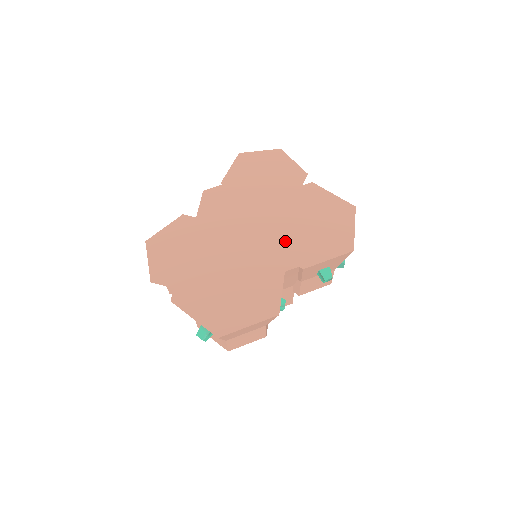
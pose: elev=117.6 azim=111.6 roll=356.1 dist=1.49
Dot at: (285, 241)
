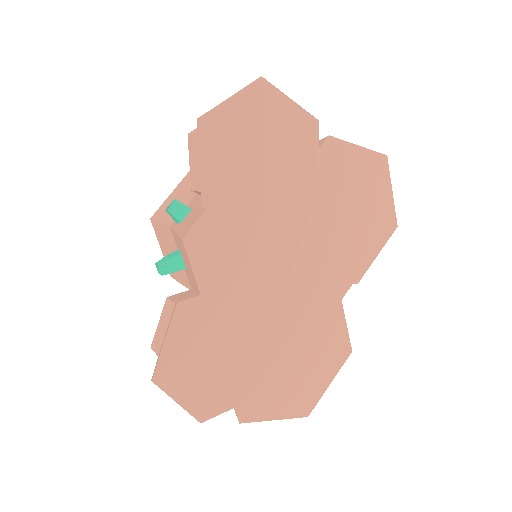
Dot at: (329, 259)
